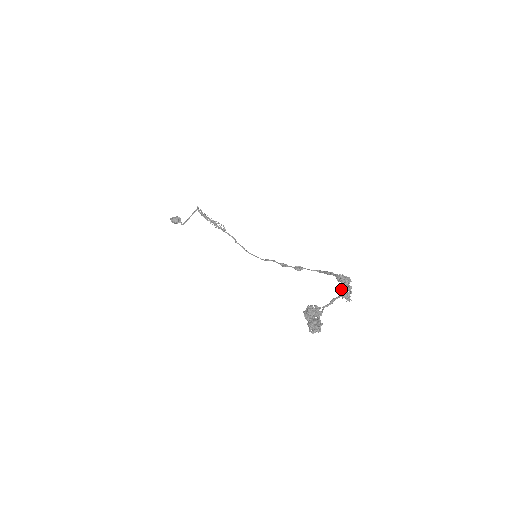
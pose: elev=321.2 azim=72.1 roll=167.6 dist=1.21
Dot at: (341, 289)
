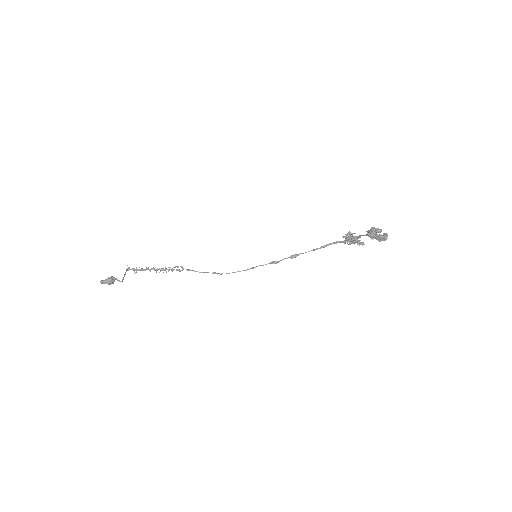
Dot at: (354, 240)
